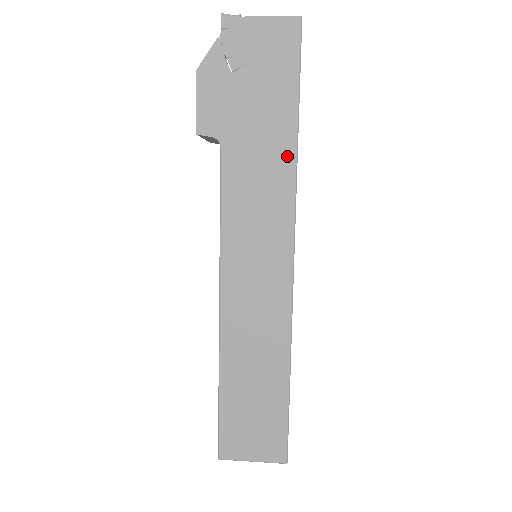
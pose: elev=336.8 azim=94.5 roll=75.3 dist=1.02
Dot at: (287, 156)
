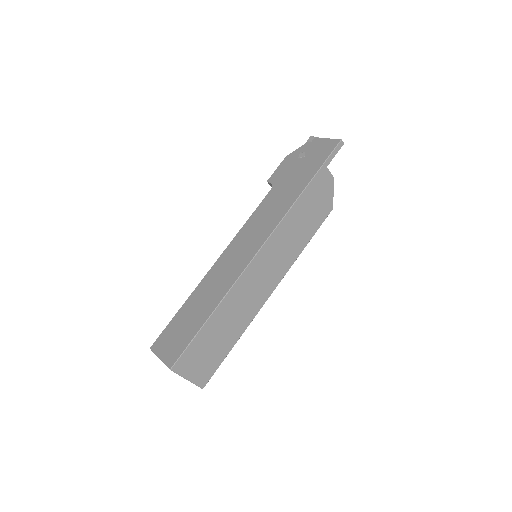
Dot at: (293, 198)
